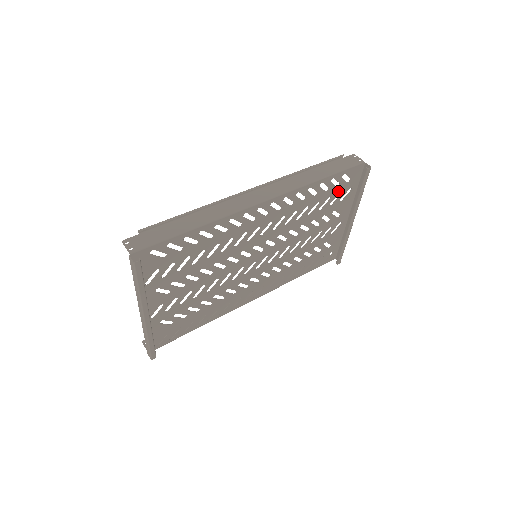
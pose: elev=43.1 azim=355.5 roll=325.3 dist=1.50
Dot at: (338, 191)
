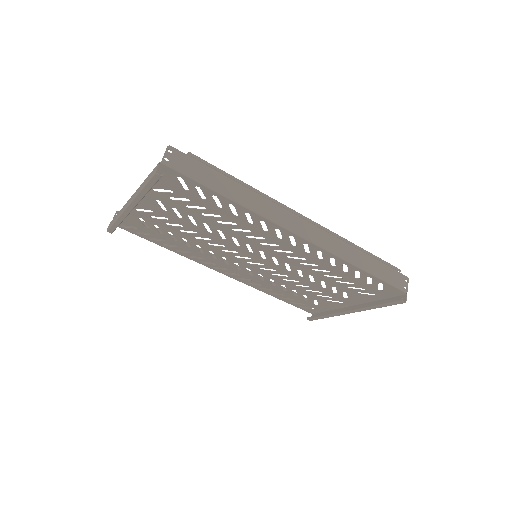
Dot at: (365, 287)
